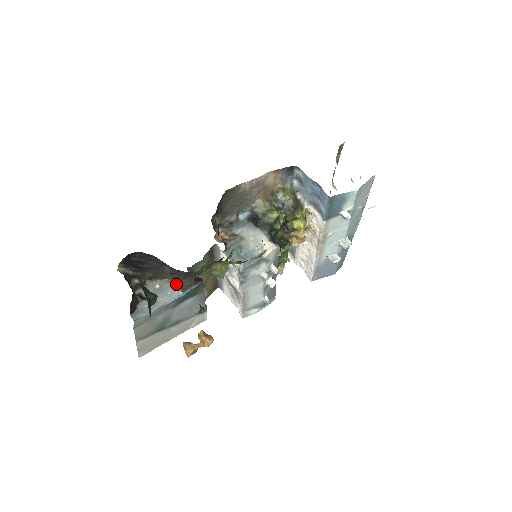
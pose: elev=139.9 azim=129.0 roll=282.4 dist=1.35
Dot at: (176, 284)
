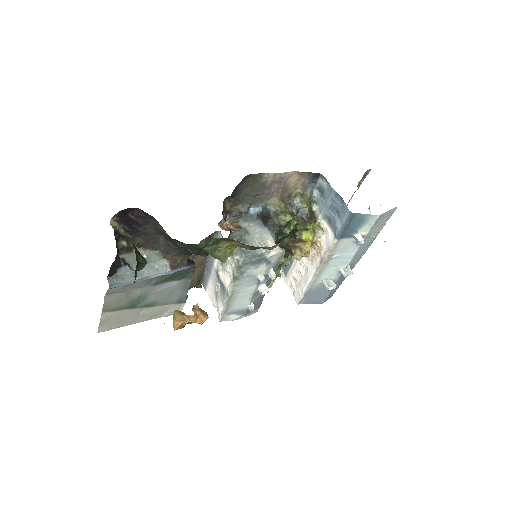
Dot at: (167, 259)
